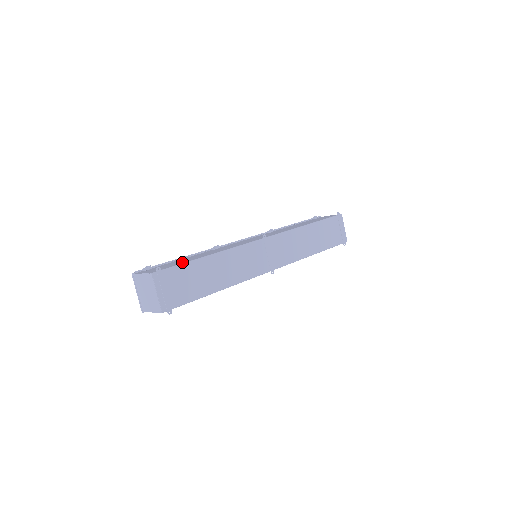
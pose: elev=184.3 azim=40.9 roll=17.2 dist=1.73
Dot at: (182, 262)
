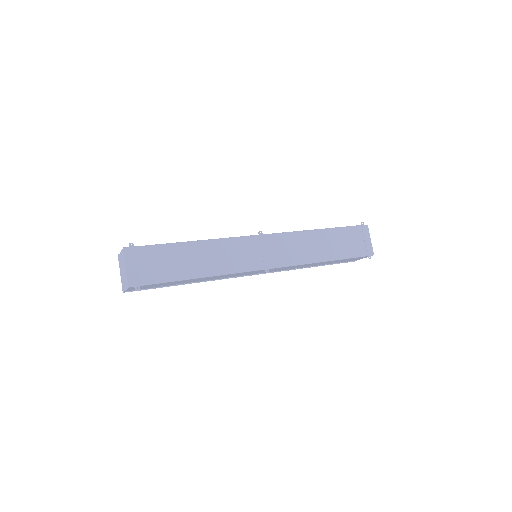
Dot at: occluded
